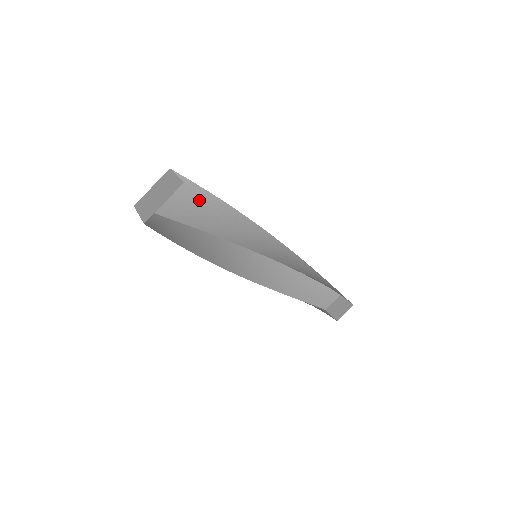
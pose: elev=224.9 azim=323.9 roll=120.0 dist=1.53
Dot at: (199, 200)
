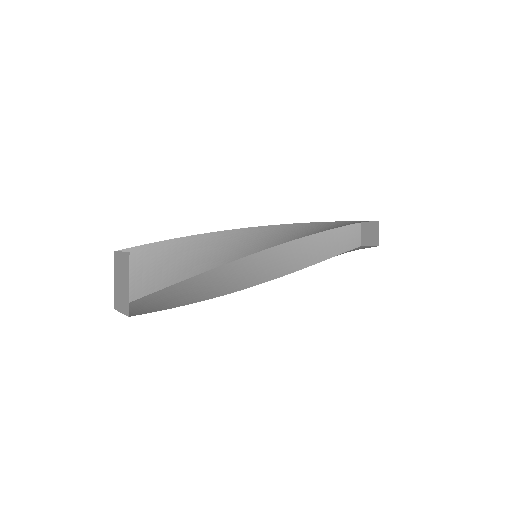
Dot at: (164, 254)
